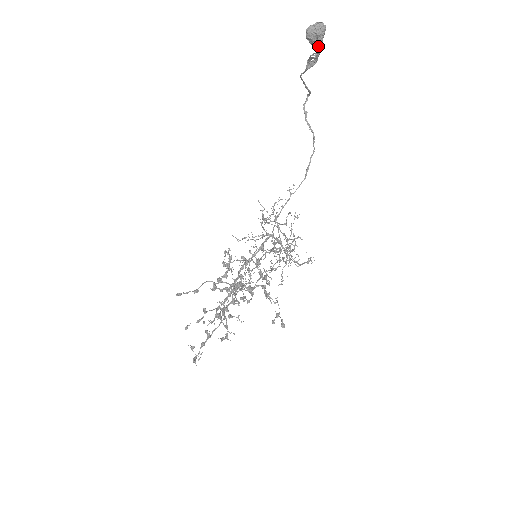
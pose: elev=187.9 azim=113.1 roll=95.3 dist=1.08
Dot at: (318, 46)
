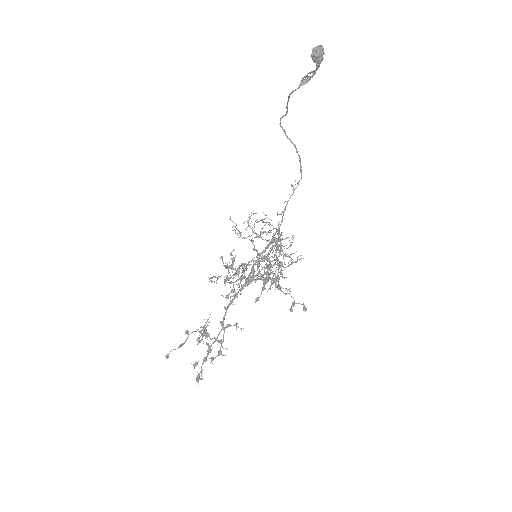
Dot at: (319, 64)
